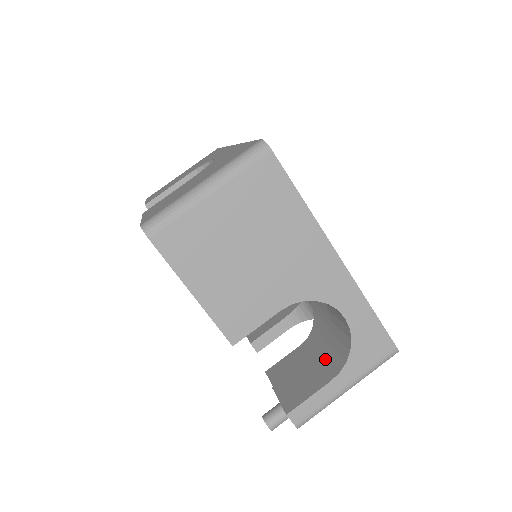
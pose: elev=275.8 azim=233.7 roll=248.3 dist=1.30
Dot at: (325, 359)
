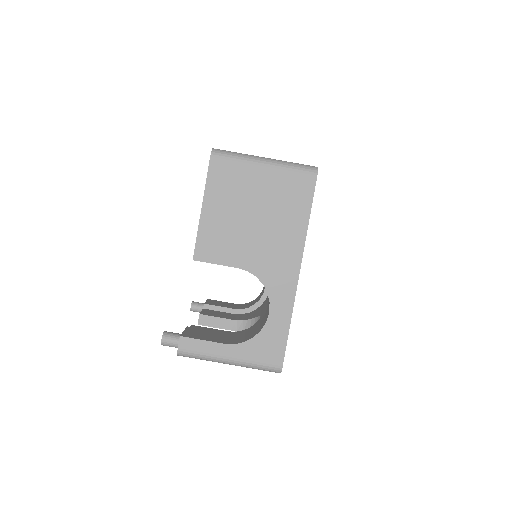
Dot at: (234, 337)
